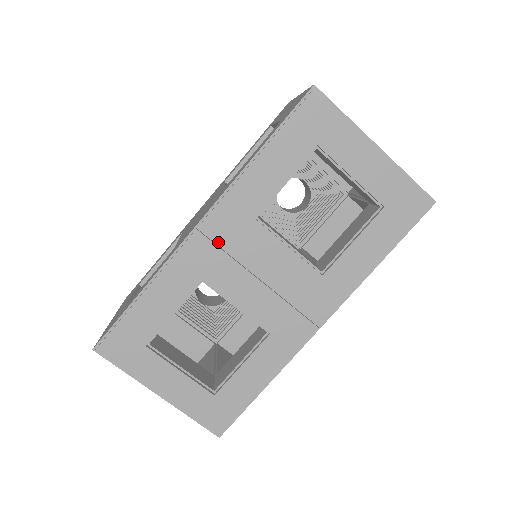
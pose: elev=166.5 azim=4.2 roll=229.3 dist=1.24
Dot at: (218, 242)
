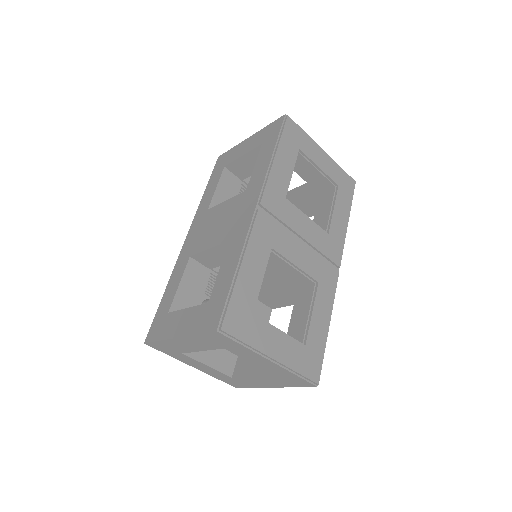
Dot at: (271, 219)
